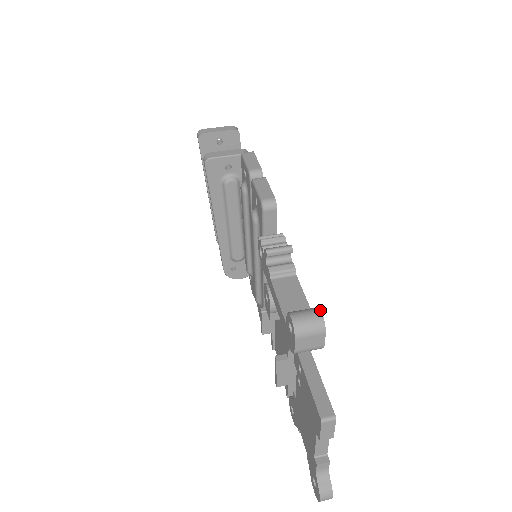
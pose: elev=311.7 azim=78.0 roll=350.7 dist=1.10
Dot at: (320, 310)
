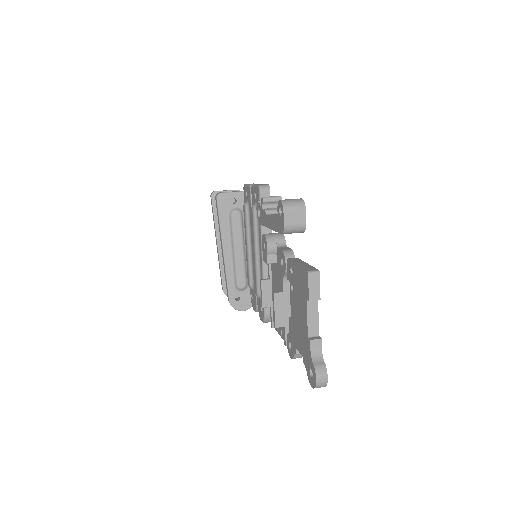
Dot at: (301, 198)
